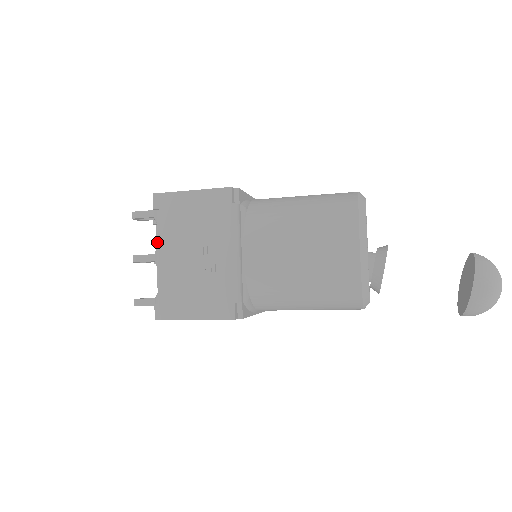
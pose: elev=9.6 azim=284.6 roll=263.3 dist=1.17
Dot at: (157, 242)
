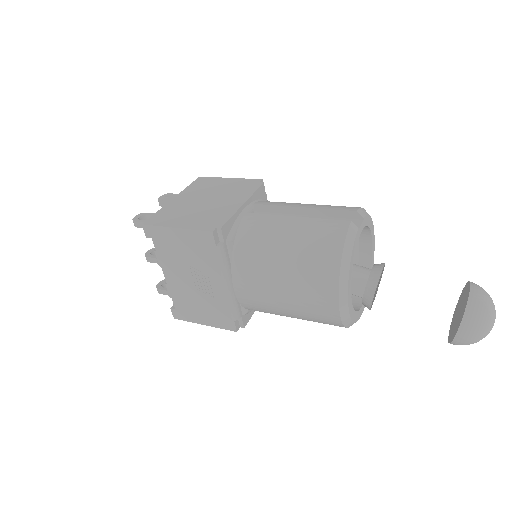
Dot at: (158, 264)
